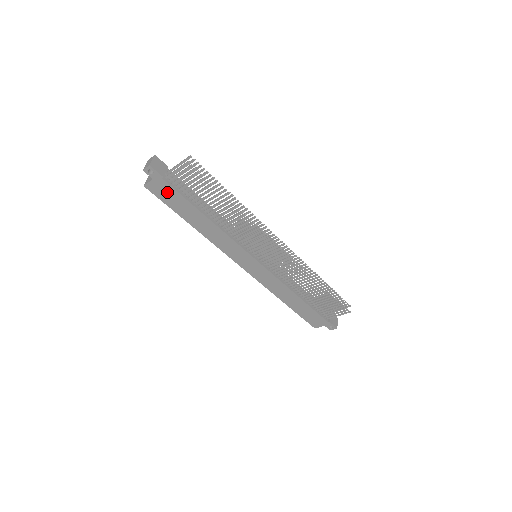
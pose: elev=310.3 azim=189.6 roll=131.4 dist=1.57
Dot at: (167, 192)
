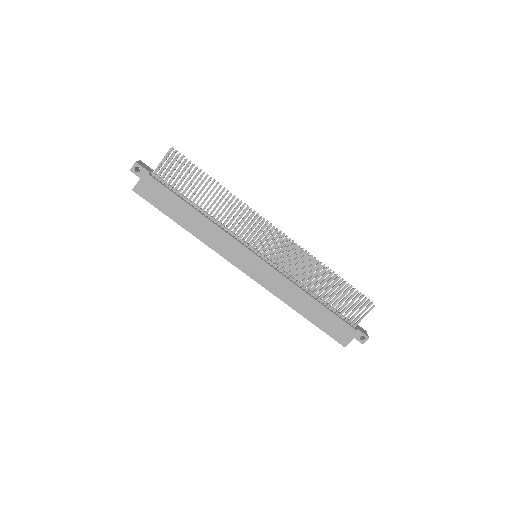
Dot at: (155, 191)
